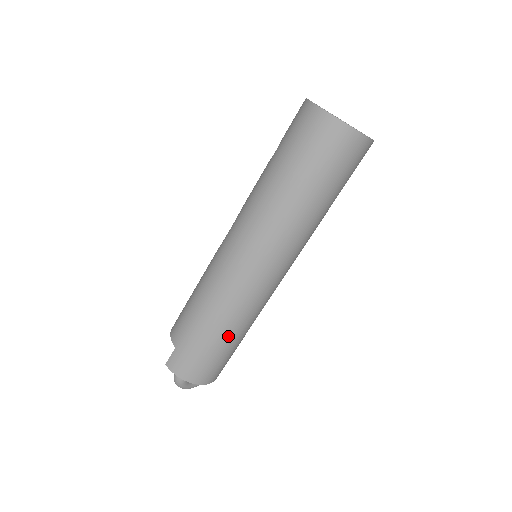
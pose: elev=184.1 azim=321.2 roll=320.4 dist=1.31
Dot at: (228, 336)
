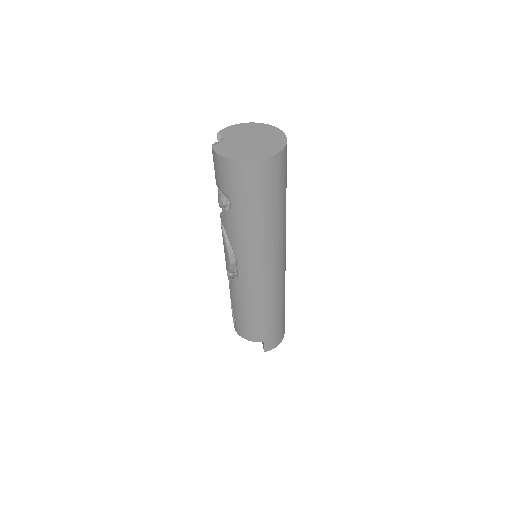
Dot at: (284, 303)
